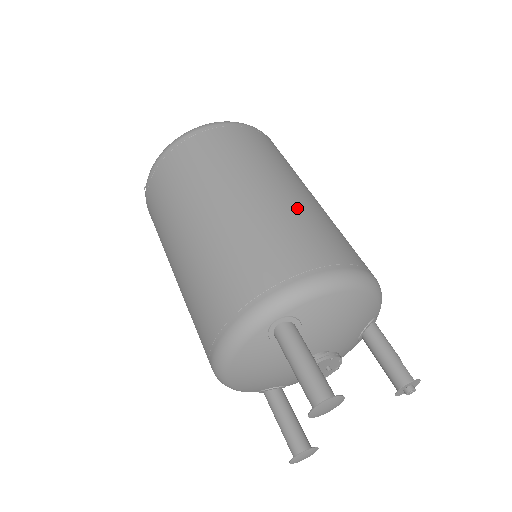
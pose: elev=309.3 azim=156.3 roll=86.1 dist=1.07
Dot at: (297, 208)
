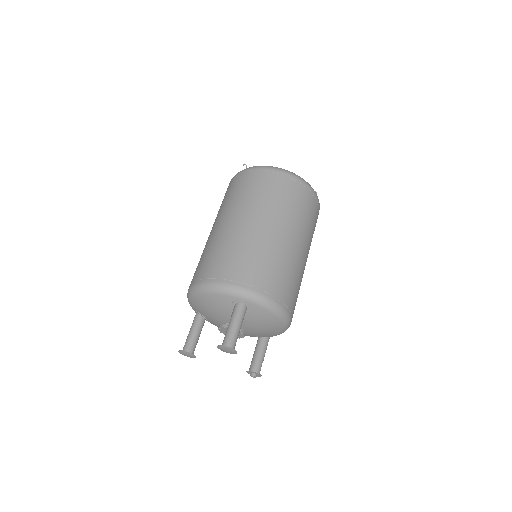
Dot at: (296, 265)
